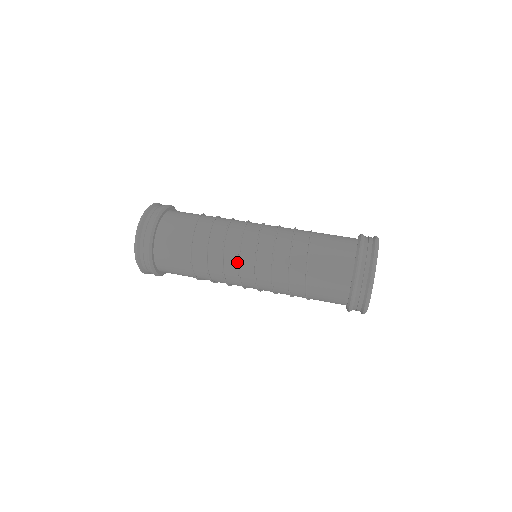
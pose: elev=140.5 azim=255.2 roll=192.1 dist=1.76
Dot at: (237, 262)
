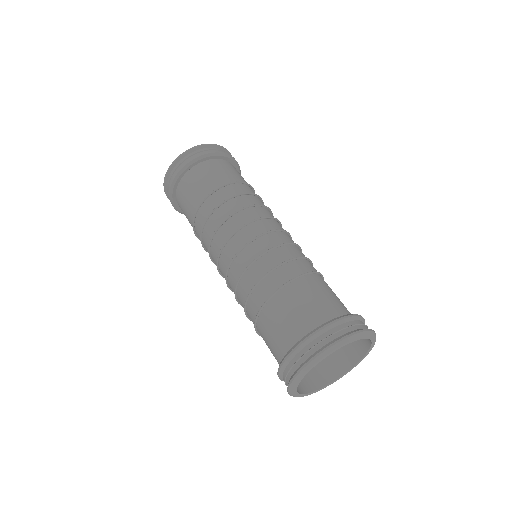
Dot at: (235, 230)
